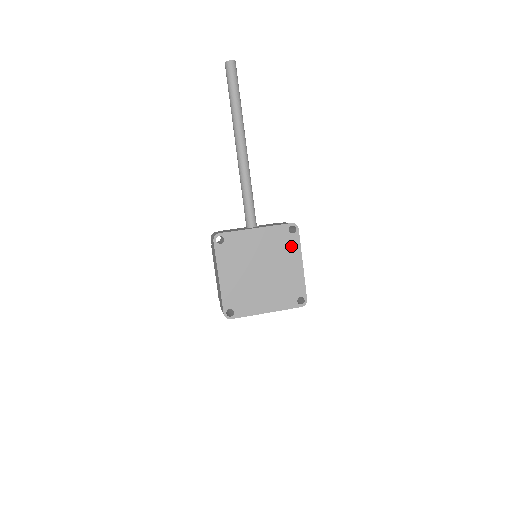
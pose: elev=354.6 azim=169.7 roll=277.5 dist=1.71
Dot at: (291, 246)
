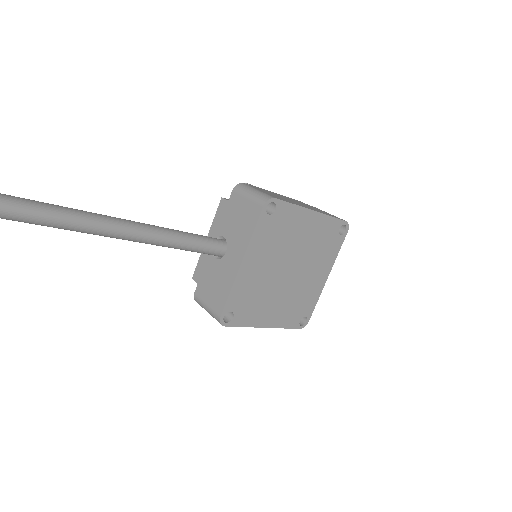
Dot at: (287, 219)
